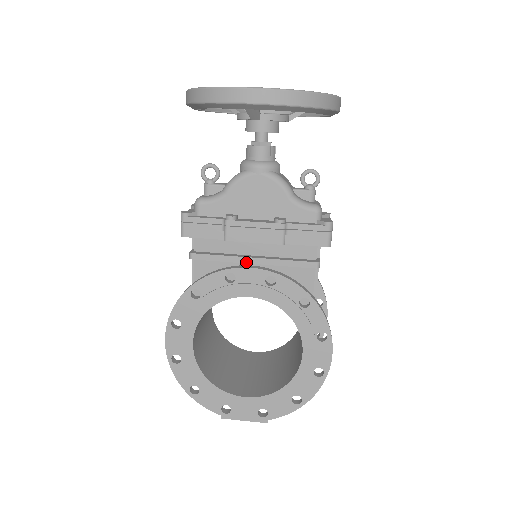
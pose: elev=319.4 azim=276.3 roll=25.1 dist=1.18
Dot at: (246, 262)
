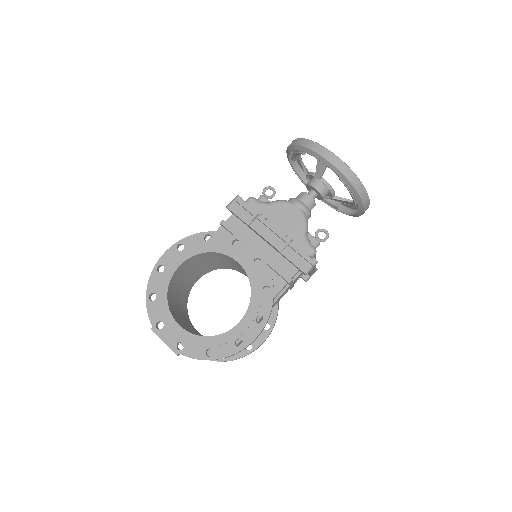
Dot at: occluded
